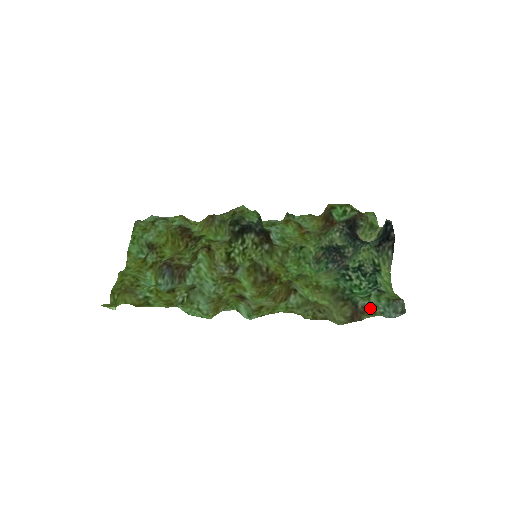
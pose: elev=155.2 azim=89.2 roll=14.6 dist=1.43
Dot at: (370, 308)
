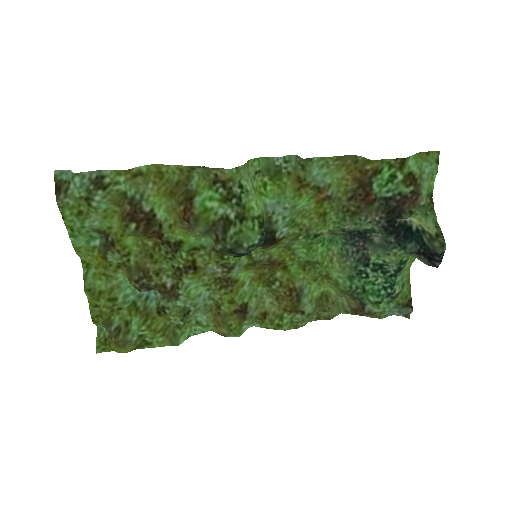
Dot at: (376, 315)
